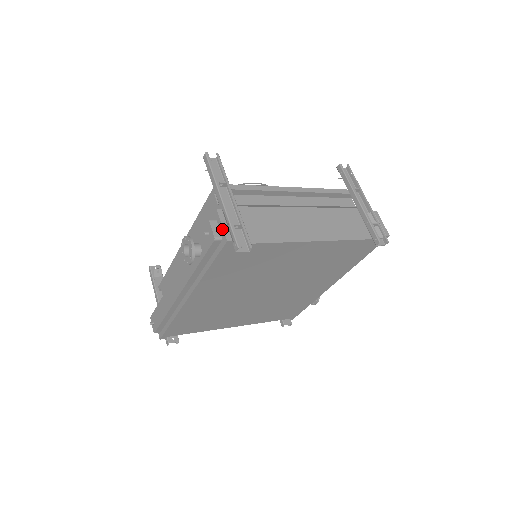
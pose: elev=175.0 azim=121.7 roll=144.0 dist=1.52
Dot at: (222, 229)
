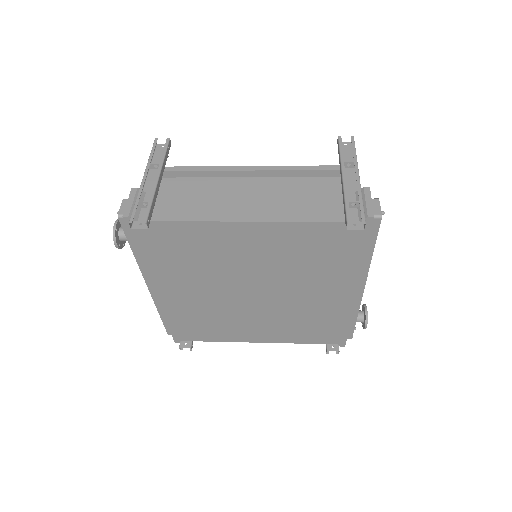
Dot at: (126, 206)
